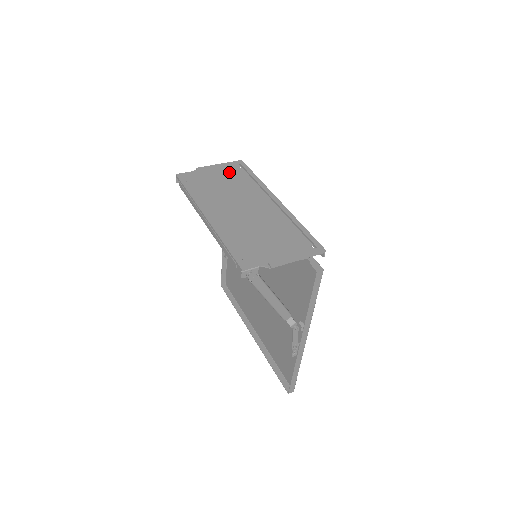
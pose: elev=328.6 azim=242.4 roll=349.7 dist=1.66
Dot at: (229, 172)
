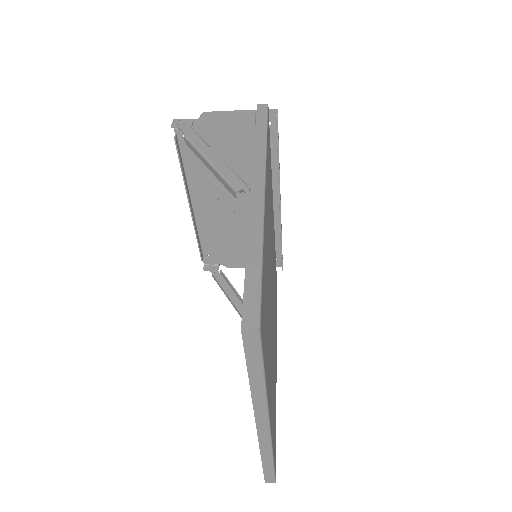
Dot at: occluded
